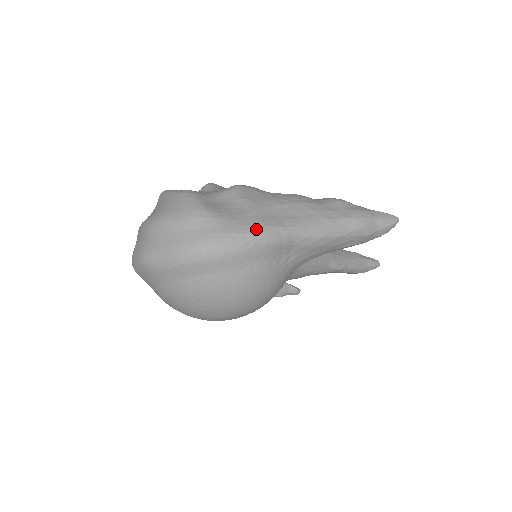
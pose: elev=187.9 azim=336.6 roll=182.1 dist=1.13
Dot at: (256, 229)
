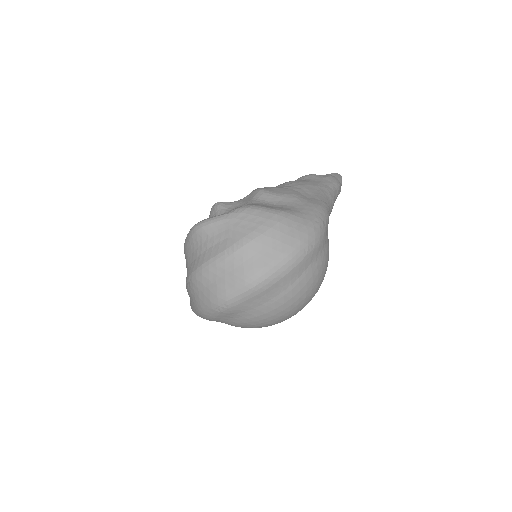
Dot at: (320, 210)
